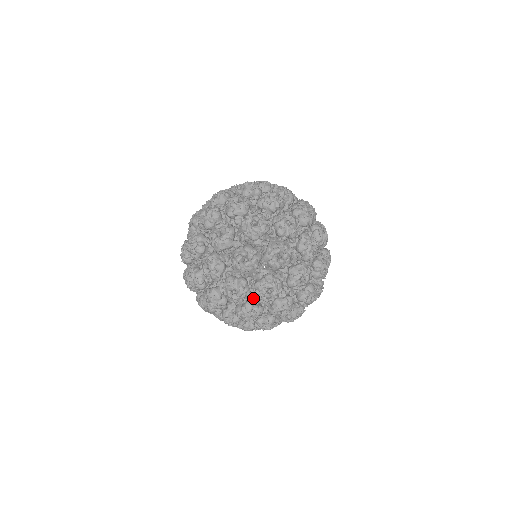
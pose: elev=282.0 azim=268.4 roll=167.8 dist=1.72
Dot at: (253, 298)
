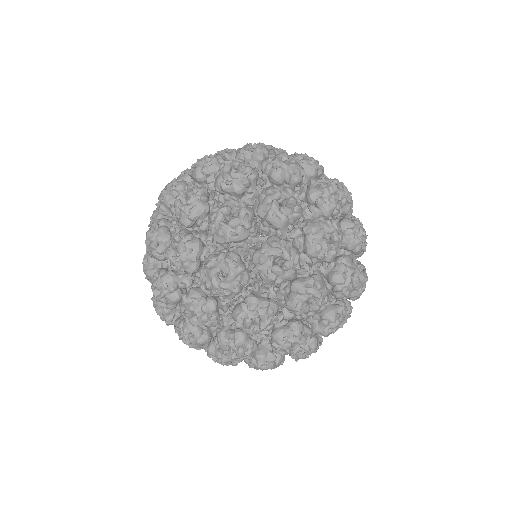
Dot at: (257, 288)
